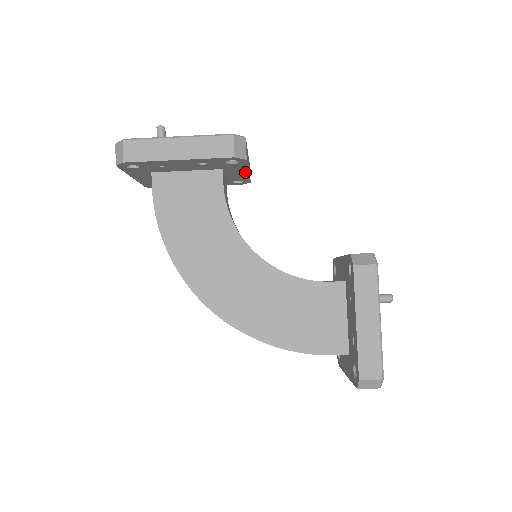
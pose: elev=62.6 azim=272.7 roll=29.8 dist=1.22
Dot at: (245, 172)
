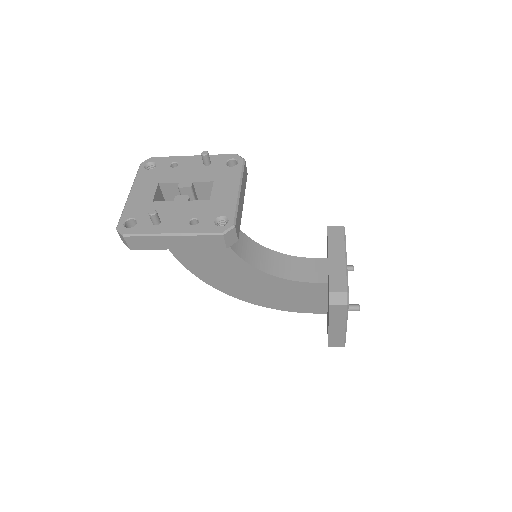
Dot at: occluded
